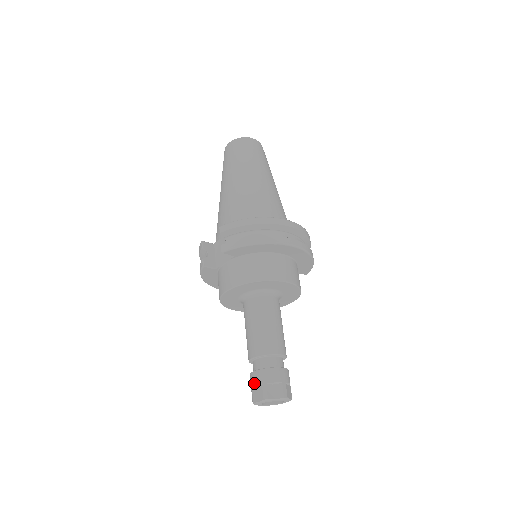
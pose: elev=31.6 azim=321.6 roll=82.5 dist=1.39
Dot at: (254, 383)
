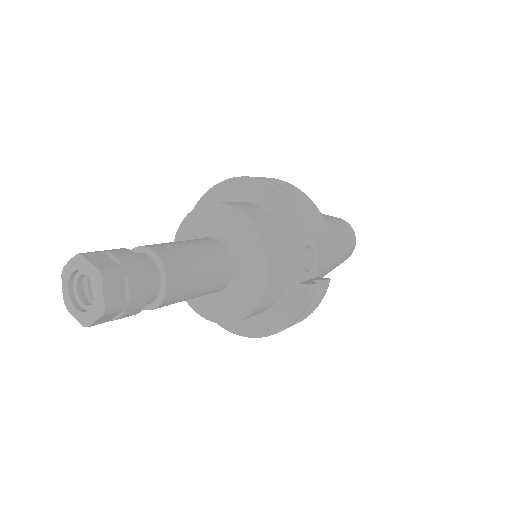
Dot at: (89, 285)
